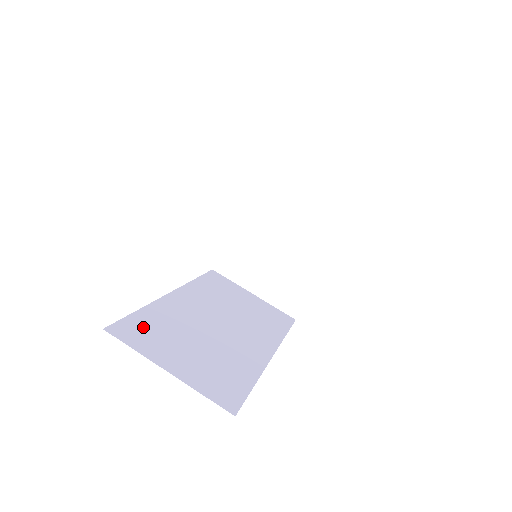
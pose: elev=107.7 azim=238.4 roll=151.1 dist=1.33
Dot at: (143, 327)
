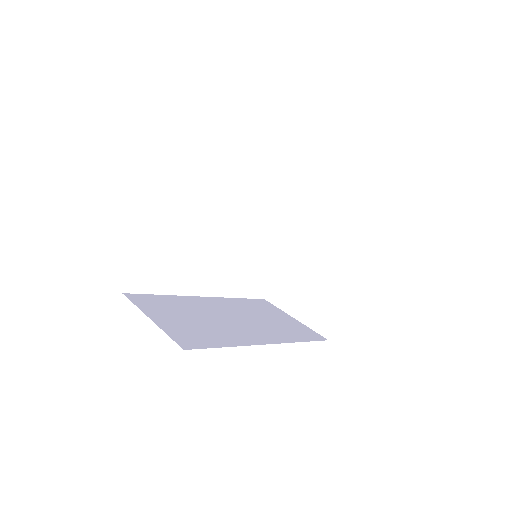
Dot at: (156, 301)
